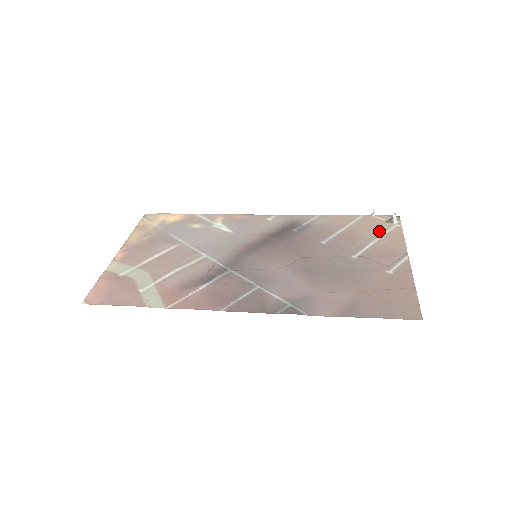
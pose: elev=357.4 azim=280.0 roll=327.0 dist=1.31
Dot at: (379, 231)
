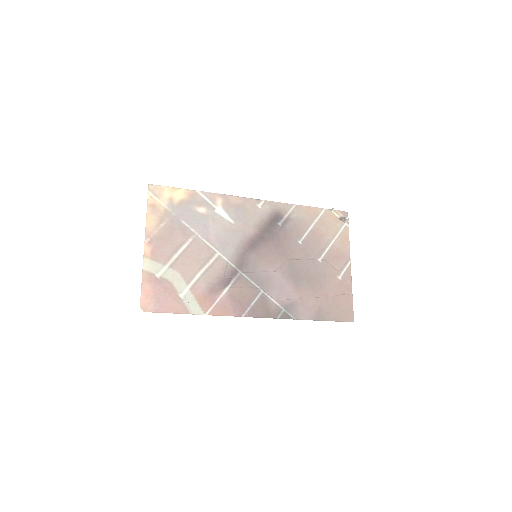
Dot at: (335, 231)
